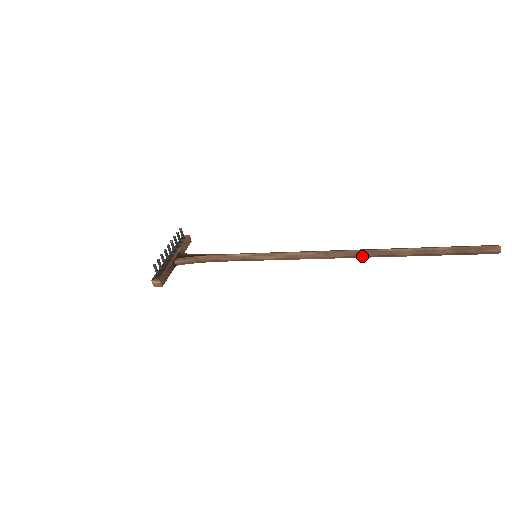
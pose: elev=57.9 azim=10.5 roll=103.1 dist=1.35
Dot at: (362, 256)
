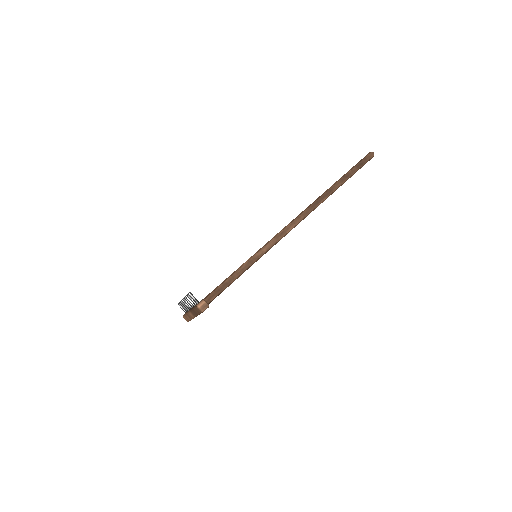
Dot at: (317, 203)
